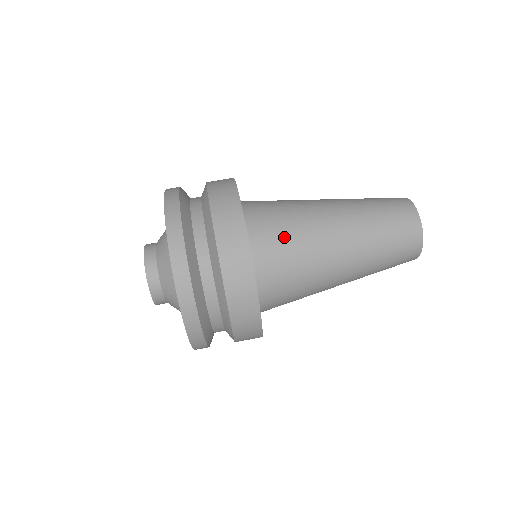
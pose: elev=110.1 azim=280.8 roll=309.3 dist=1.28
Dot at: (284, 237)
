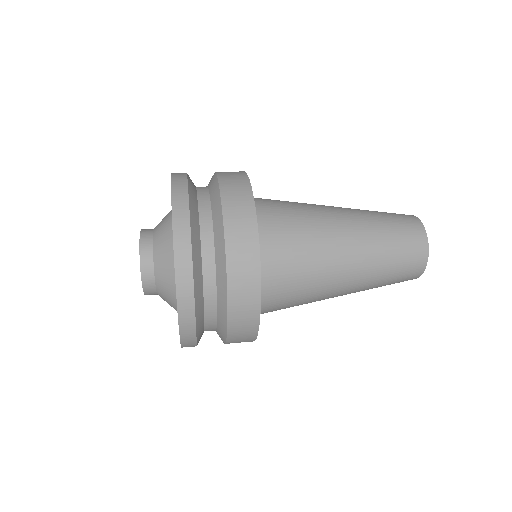
Dot at: (288, 215)
